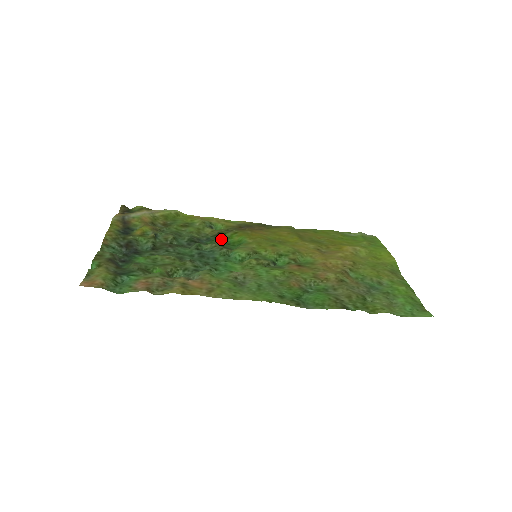
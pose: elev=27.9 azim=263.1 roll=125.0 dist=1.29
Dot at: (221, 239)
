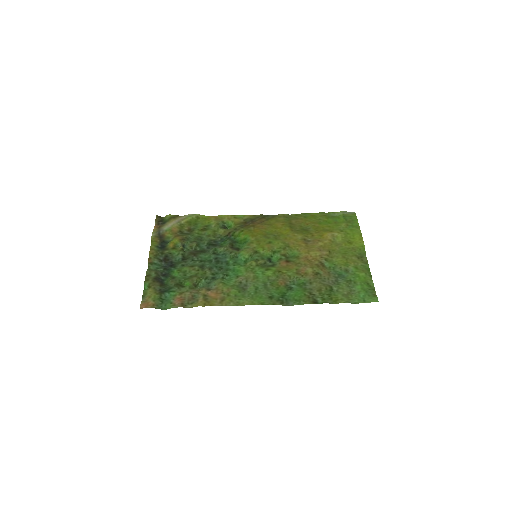
Dot at: (232, 237)
